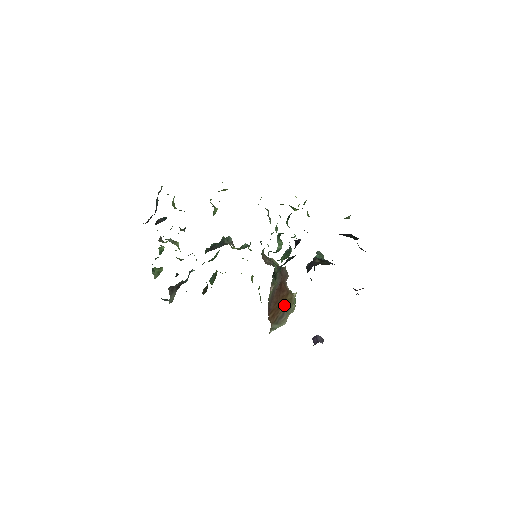
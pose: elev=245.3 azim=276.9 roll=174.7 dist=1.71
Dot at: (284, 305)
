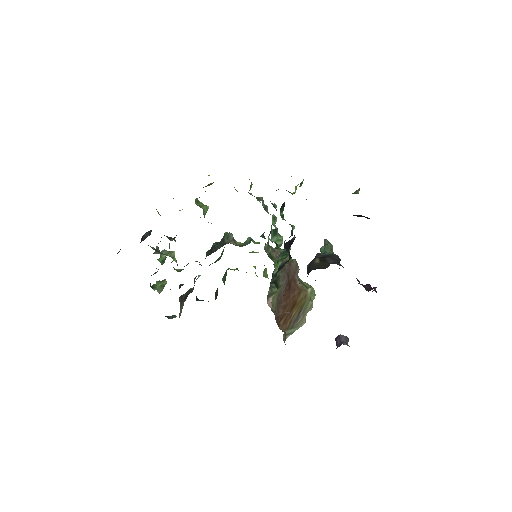
Dot at: (297, 306)
